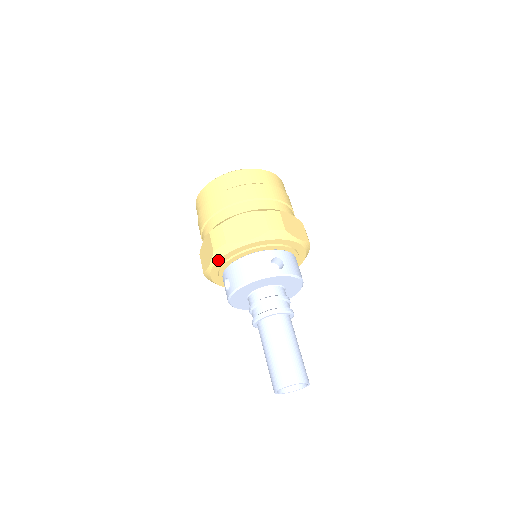
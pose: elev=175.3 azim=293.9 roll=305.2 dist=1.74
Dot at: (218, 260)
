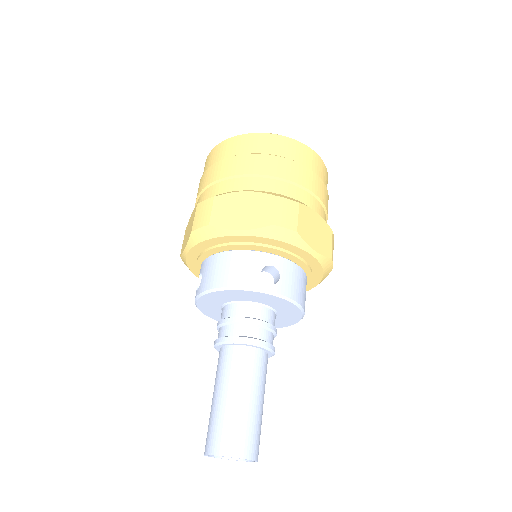
Dot at: (195, 245)
